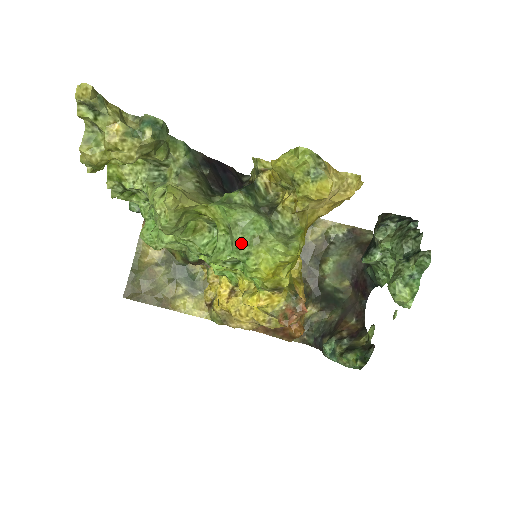
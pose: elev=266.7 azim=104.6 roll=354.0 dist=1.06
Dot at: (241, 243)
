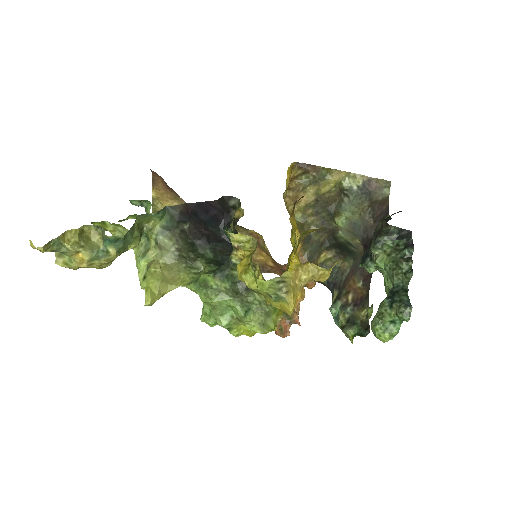
Dot at: (221, 324)
